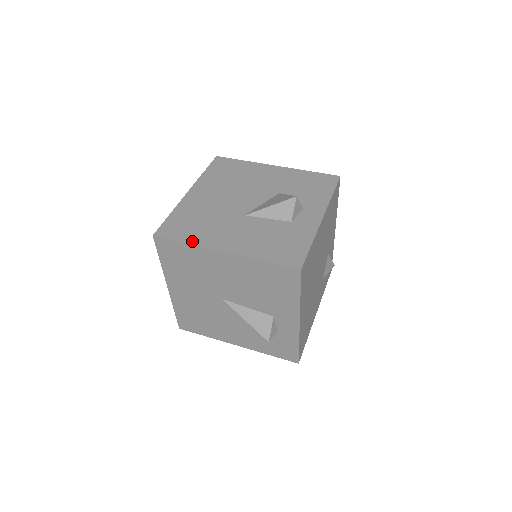
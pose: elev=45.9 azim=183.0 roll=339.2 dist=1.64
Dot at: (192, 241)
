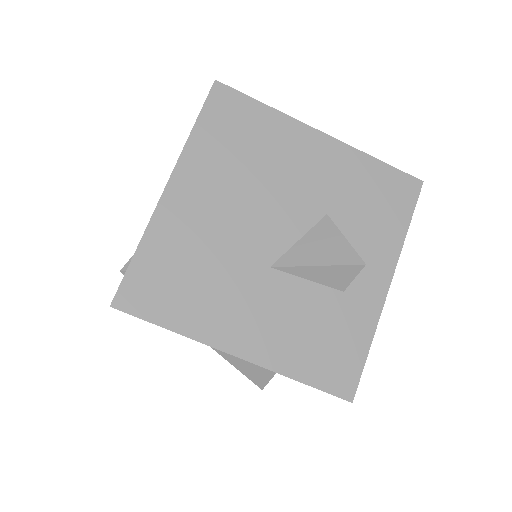
Dot at: (183, 327)
